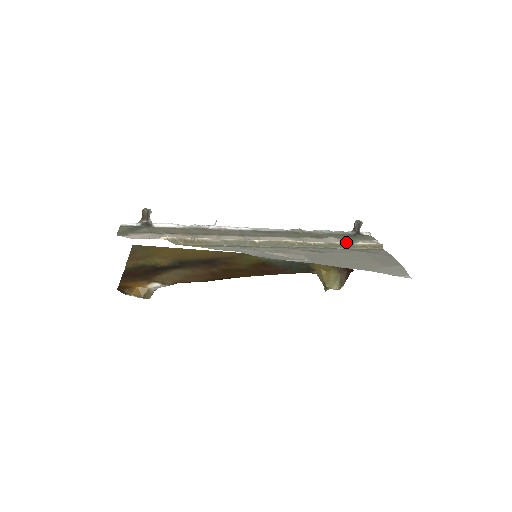
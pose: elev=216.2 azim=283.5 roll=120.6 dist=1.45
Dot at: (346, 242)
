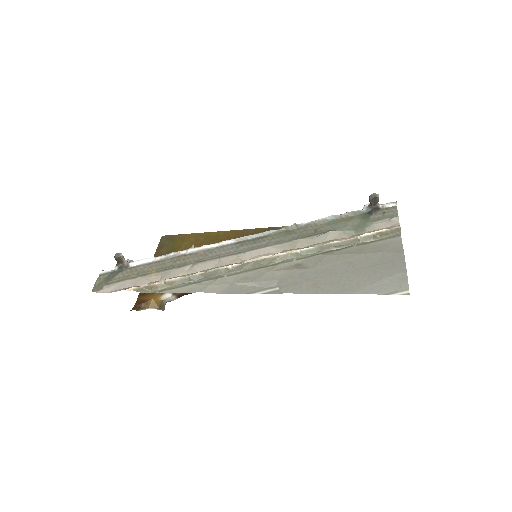
Dot at: (350, 233)
